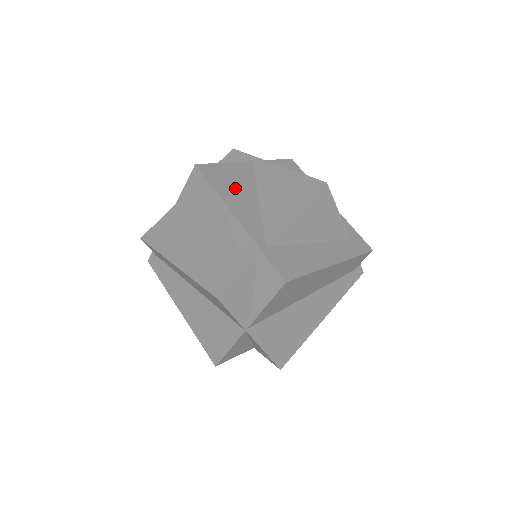
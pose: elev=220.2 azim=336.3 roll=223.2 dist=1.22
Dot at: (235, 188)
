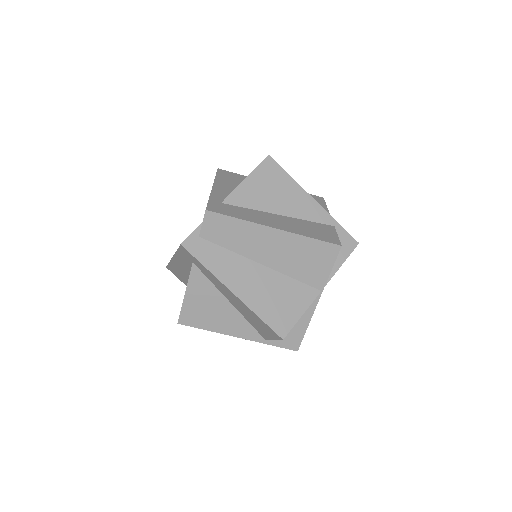
Dot at: occluded
